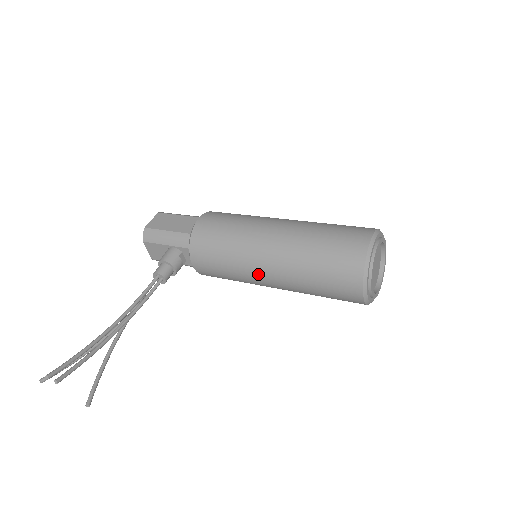
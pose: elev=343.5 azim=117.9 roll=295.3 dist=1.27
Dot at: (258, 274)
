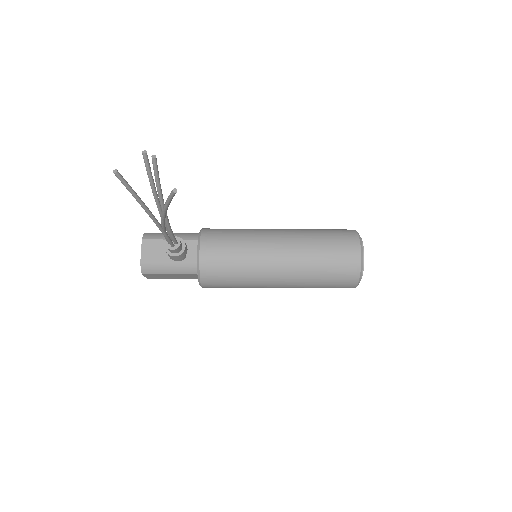
Dot at: (270, 248)
